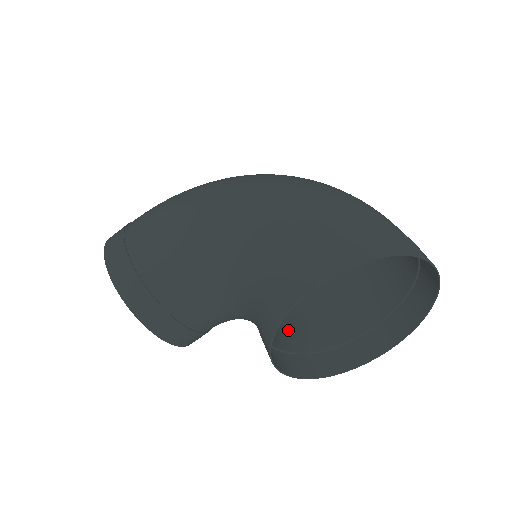
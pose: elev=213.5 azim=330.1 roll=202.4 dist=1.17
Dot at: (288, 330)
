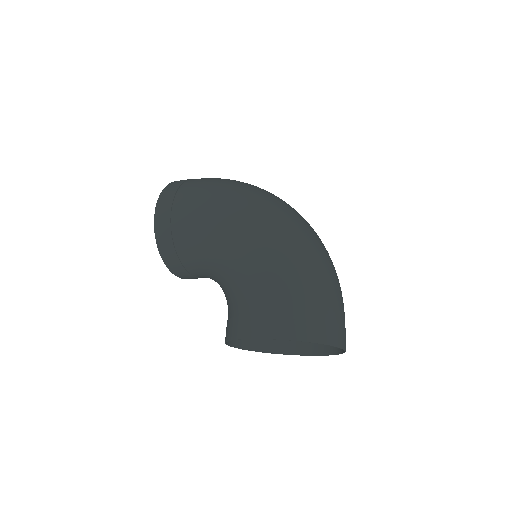
Dot at: occluded
